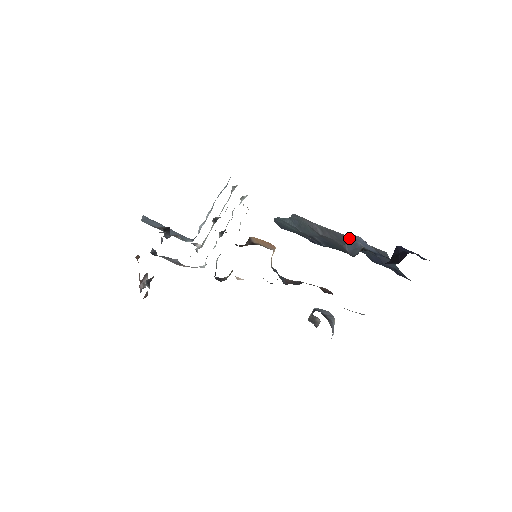
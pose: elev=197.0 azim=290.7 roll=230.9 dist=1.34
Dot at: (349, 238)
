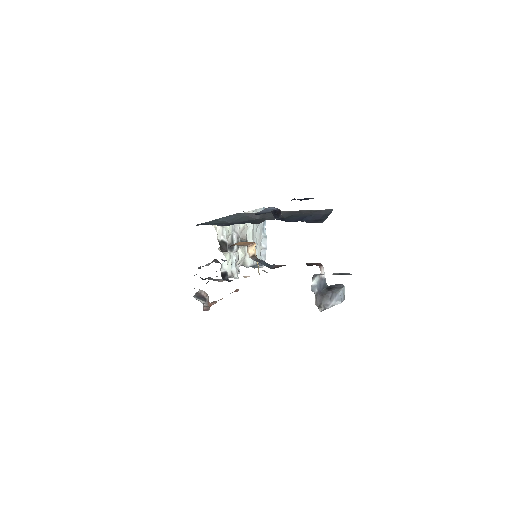
Dot at: occluded
